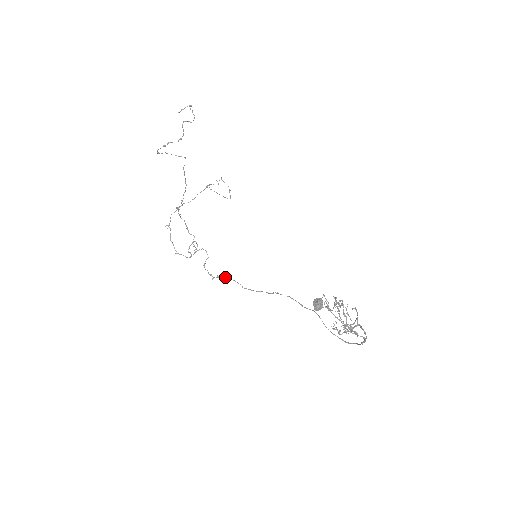
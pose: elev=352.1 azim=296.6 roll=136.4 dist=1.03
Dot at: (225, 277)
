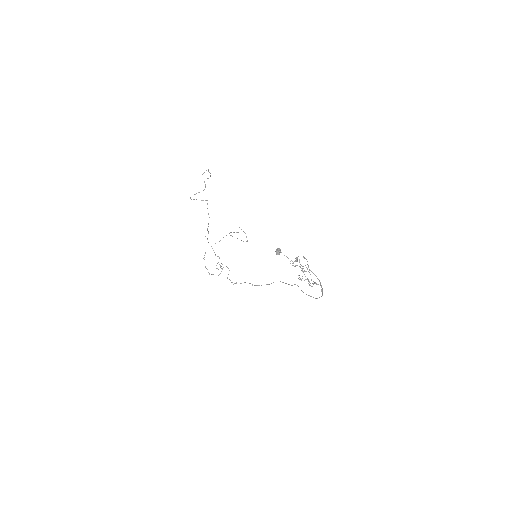
Dot at: occluded
